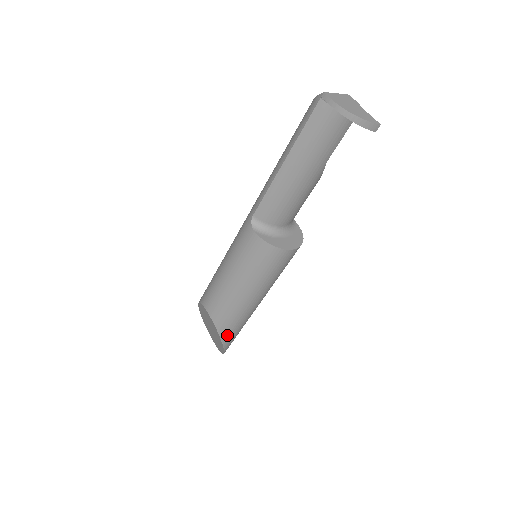
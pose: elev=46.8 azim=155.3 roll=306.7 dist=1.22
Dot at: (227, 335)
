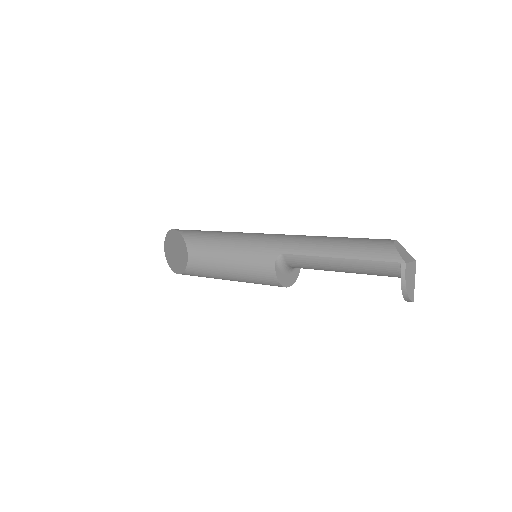
Dot at: occluded
